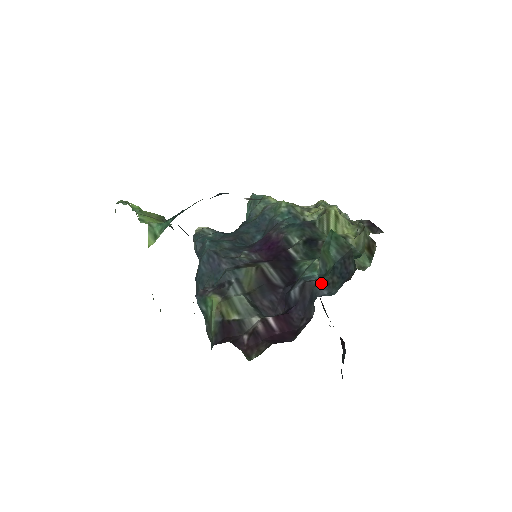
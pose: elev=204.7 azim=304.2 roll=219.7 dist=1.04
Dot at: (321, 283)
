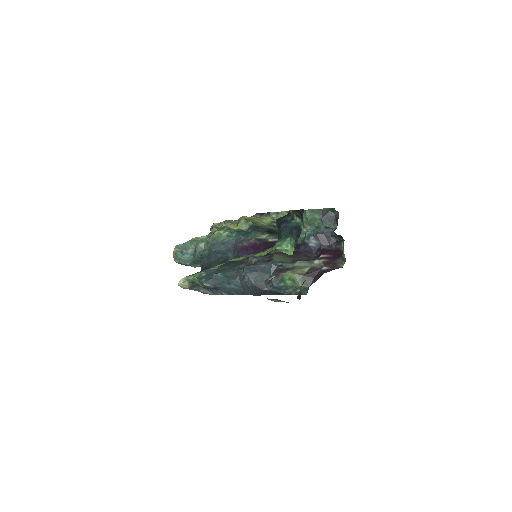
Dot at: (324, 229)
